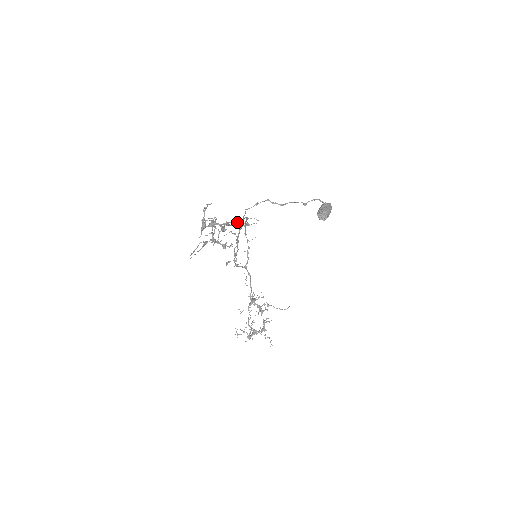
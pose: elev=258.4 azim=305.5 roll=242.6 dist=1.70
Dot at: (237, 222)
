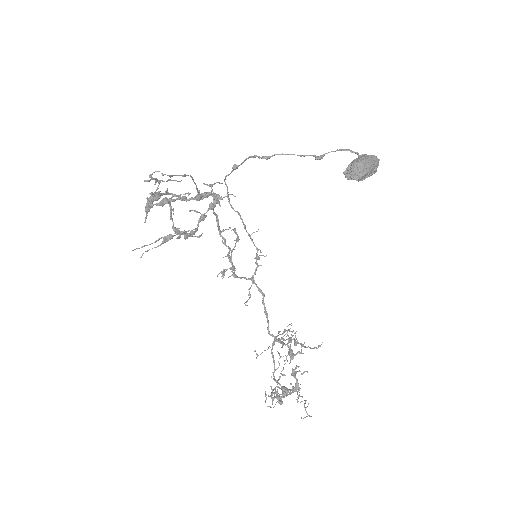
Dot at: (198, 194)
